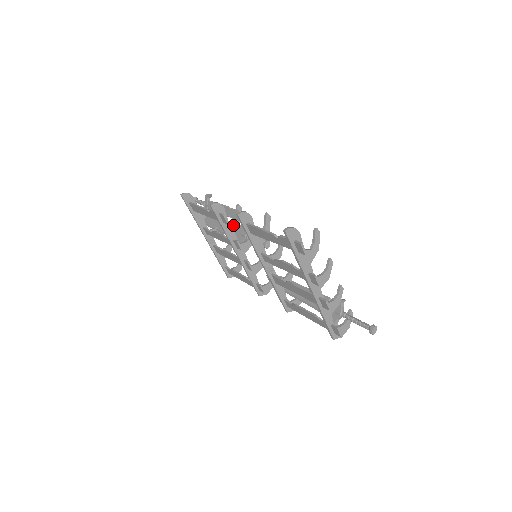
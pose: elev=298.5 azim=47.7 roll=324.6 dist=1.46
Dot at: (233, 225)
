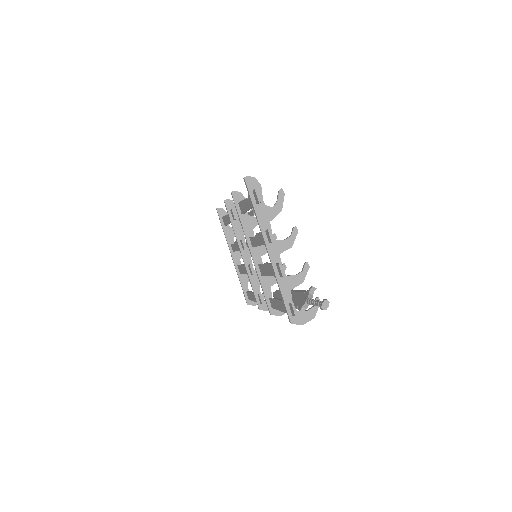
Dot at: occluded
